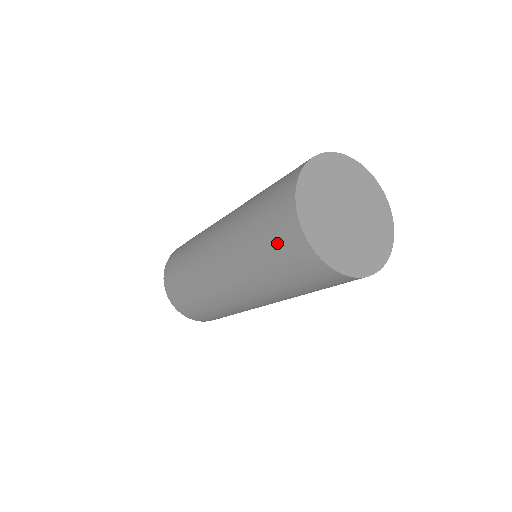
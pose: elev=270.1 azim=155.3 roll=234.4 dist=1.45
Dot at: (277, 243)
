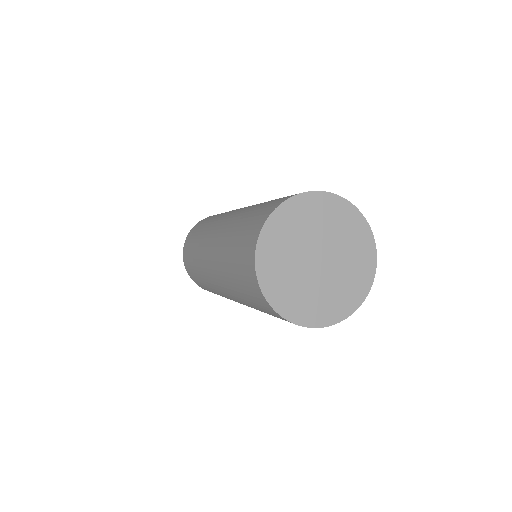
Dot at: (247, 289)
